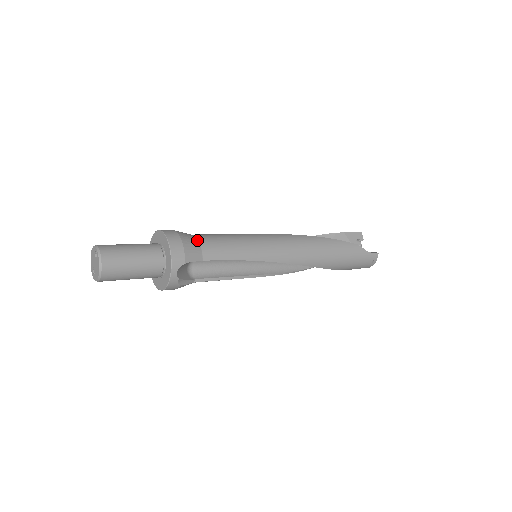
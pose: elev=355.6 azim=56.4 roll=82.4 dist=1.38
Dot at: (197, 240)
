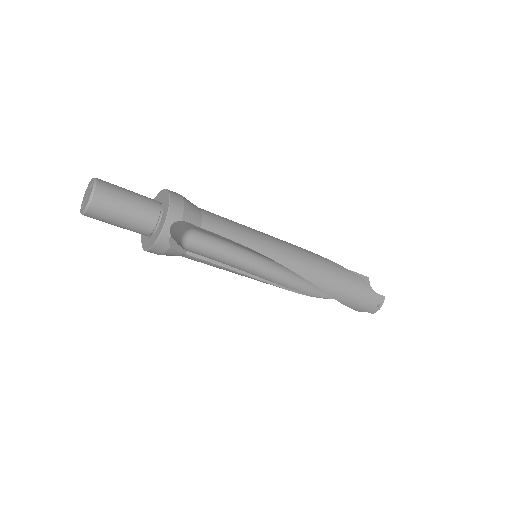
Dot at: (199, 209)
